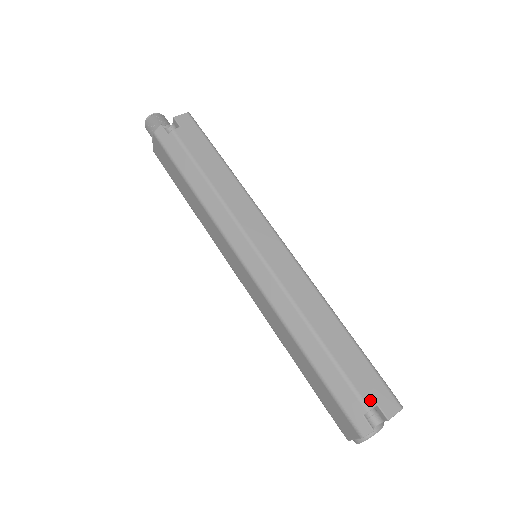
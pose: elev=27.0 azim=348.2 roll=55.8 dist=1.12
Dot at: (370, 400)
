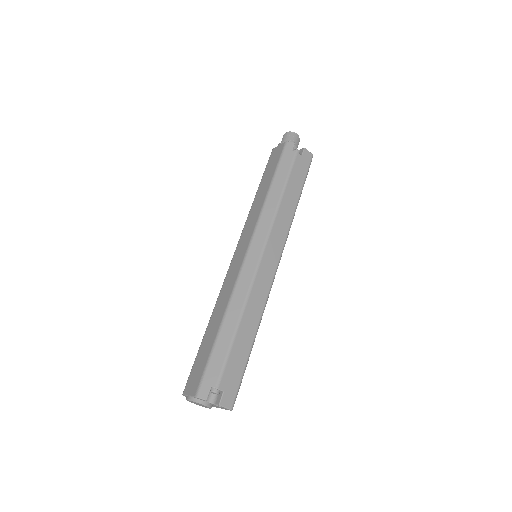
Dot at: (223, 385)
